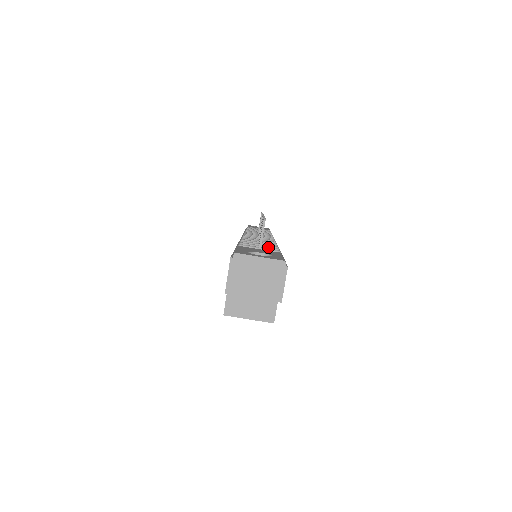
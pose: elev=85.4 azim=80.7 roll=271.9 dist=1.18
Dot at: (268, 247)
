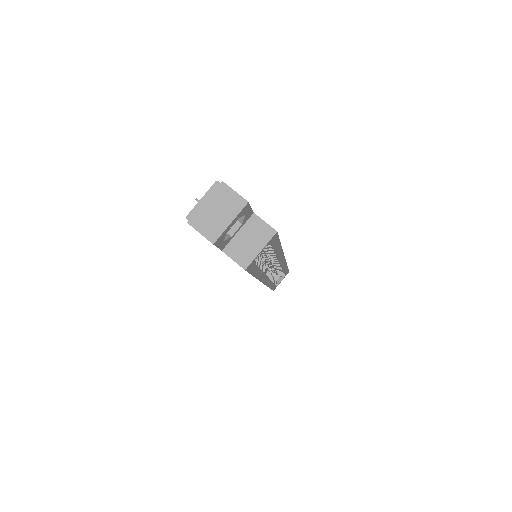
Dot at: occluded
